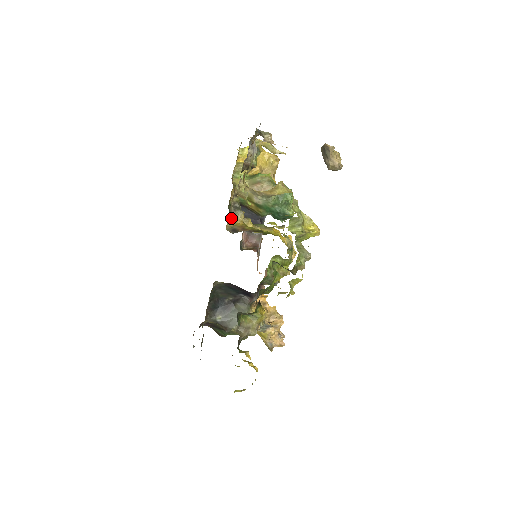
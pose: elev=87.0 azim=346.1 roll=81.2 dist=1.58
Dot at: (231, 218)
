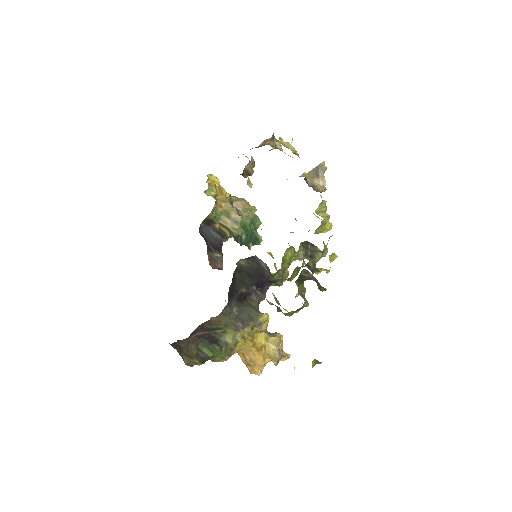
Dot at: (236, 210)
